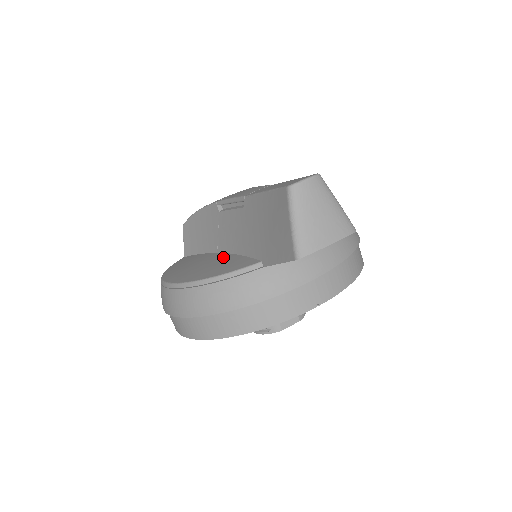
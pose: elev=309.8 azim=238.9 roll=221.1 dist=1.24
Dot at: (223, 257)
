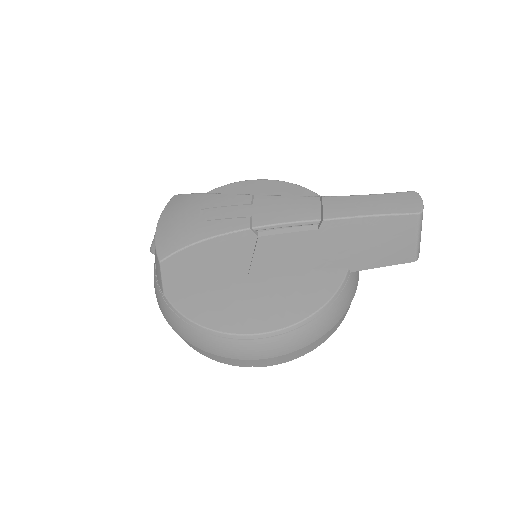
Dot at: (281, 278)
